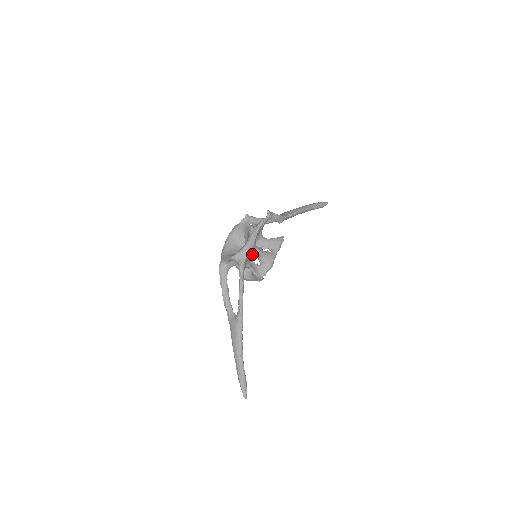
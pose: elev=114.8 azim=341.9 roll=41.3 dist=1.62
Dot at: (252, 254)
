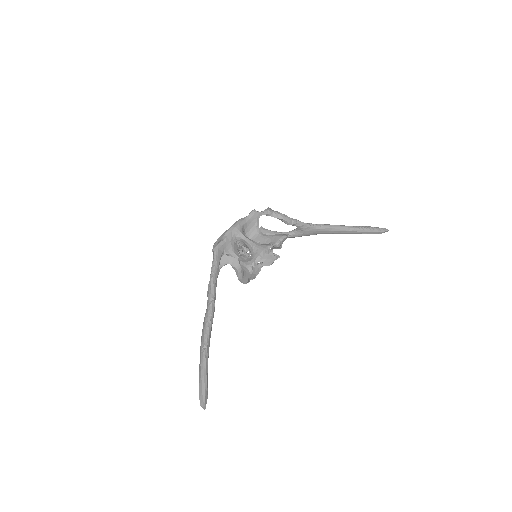
Dot at: (264, 265)
